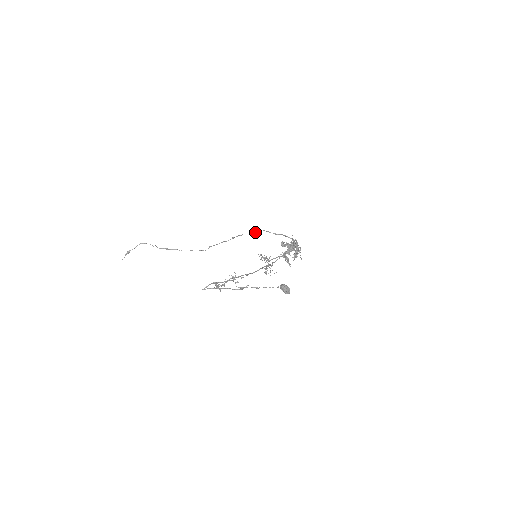
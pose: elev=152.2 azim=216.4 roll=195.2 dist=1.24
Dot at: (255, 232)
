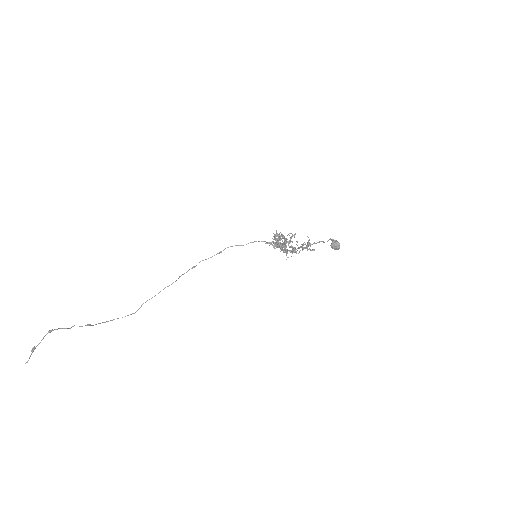
Dot at: occluded
